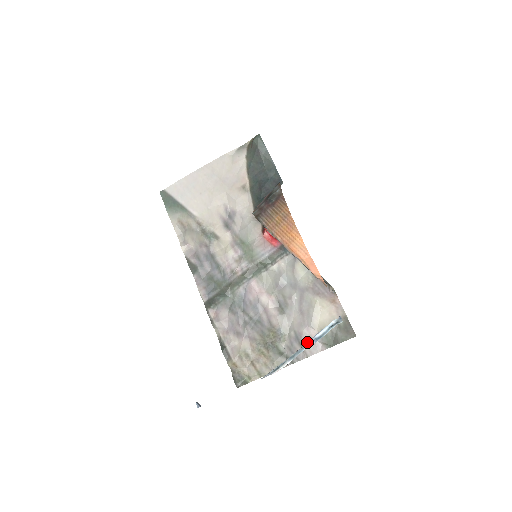
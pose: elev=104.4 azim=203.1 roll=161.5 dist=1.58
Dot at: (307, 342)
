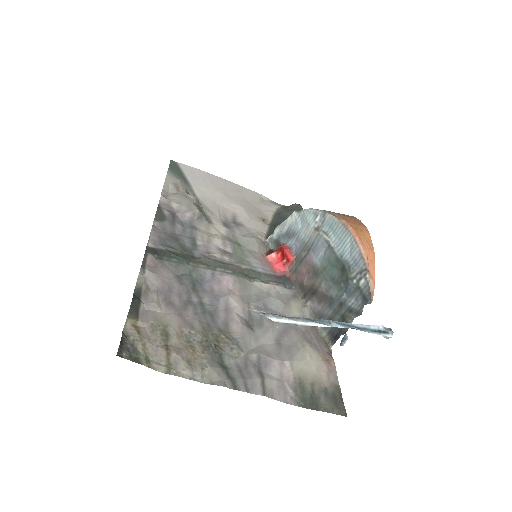
Dot at: (337, 321)
